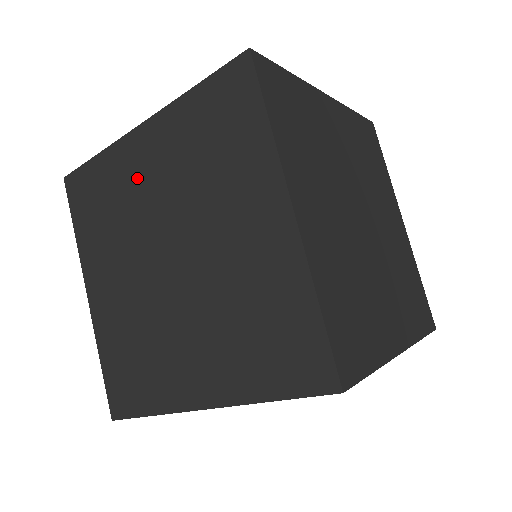
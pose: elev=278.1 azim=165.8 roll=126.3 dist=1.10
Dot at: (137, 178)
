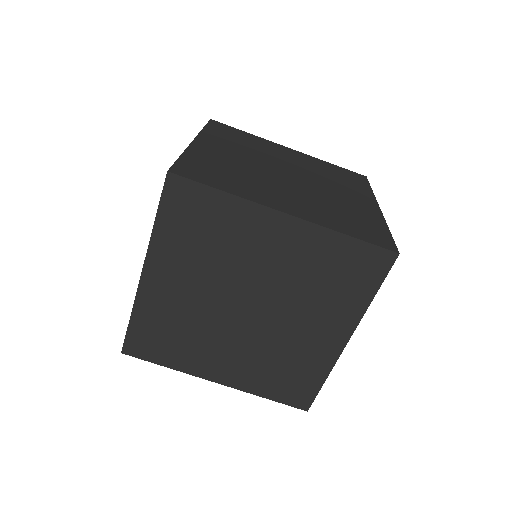
Dot at: occluded
